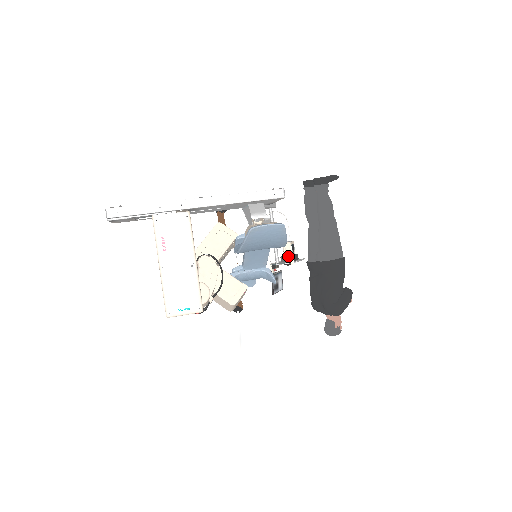
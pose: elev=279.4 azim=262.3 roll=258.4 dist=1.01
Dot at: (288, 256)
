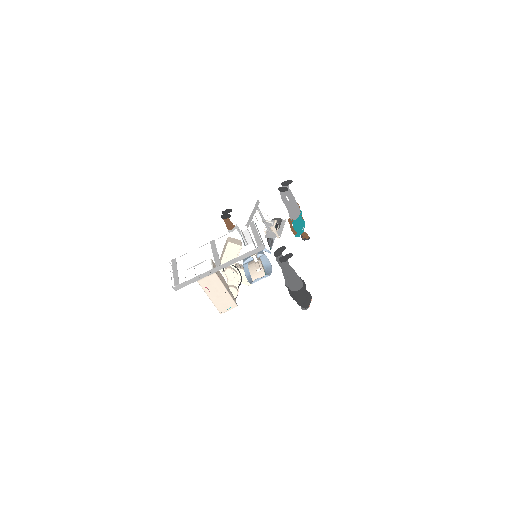
Dot at: occluded
